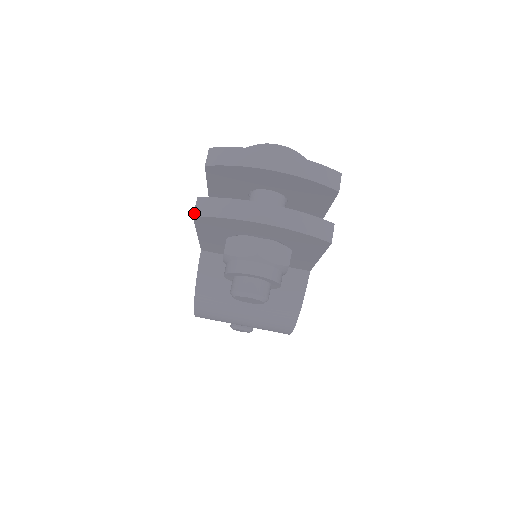
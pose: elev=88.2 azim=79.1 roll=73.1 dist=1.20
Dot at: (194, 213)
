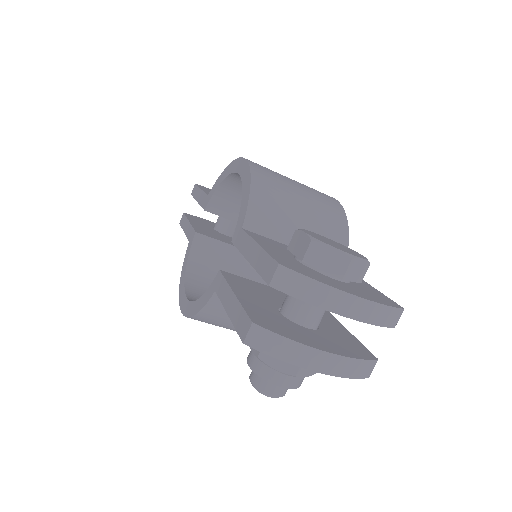
Dot at: (245, 340)
